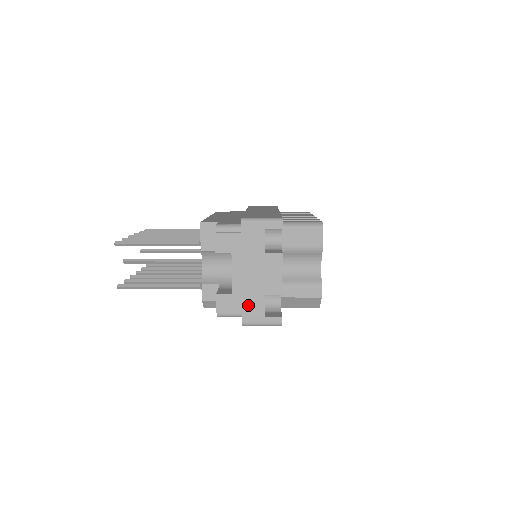
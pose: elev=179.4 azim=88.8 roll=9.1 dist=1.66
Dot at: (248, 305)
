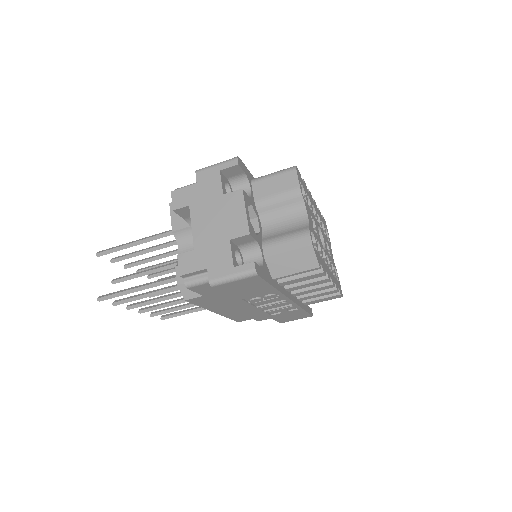
Dot at: (213, 257)
